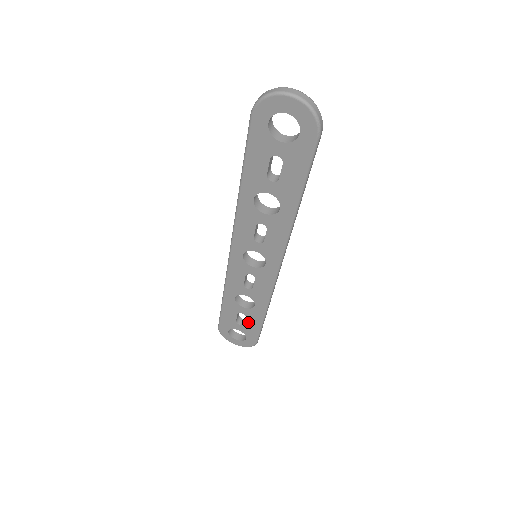
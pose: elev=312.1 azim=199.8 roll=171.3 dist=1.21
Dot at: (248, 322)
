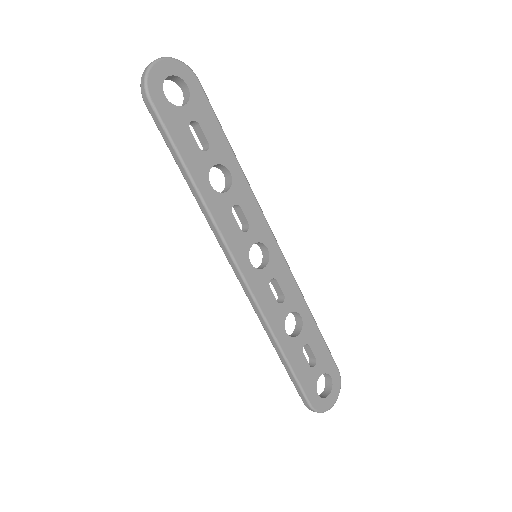
Dot at: (315, 350)
